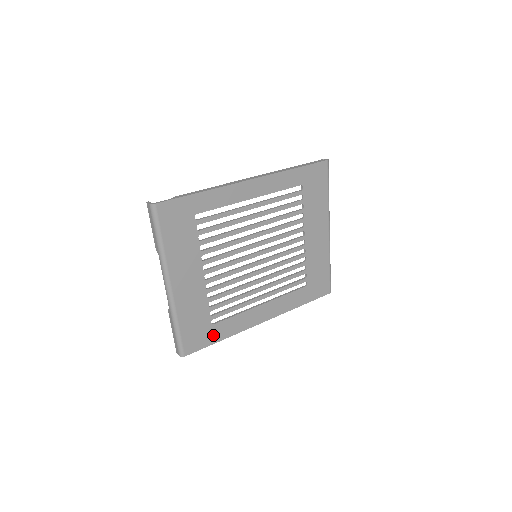
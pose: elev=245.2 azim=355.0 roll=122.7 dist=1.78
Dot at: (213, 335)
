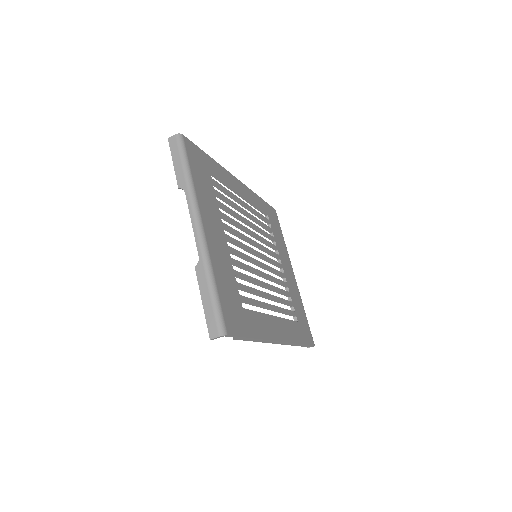
Dot at: (246, 324)
